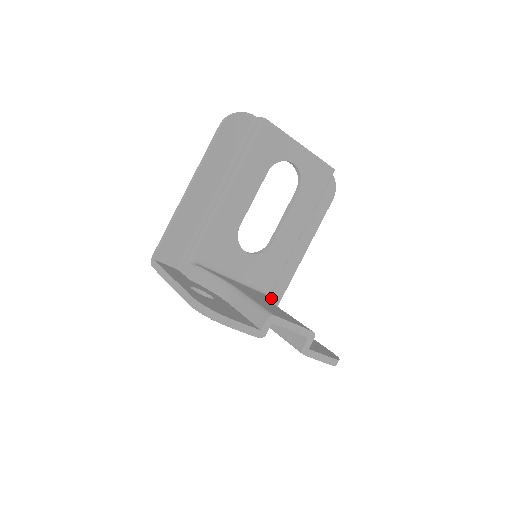
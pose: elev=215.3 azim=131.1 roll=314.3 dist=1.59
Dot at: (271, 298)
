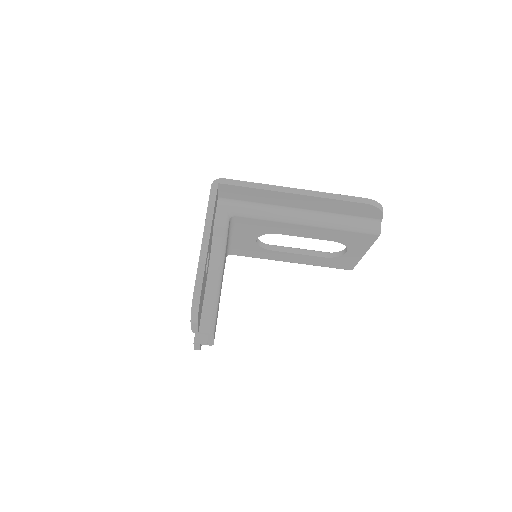
Dot at: occluded
